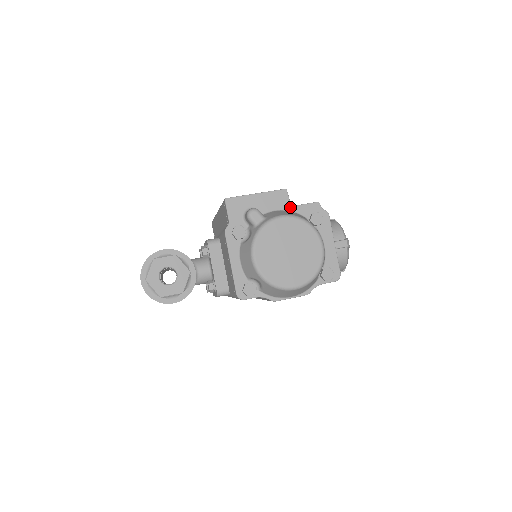
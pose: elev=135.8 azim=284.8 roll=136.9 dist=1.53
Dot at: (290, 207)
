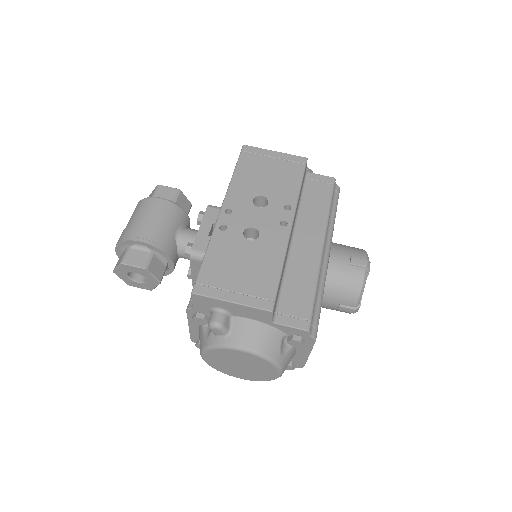
Dot at: (270, 323)
